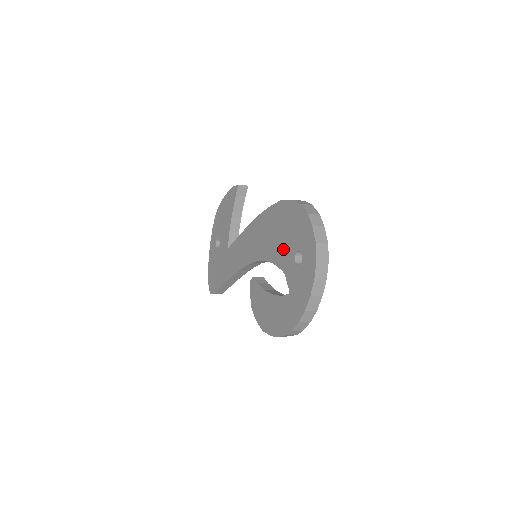
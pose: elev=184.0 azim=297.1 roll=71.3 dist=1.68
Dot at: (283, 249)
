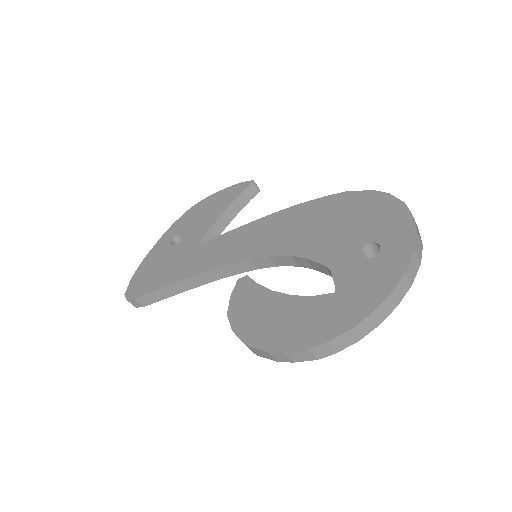
Dot at: (335, 240)
